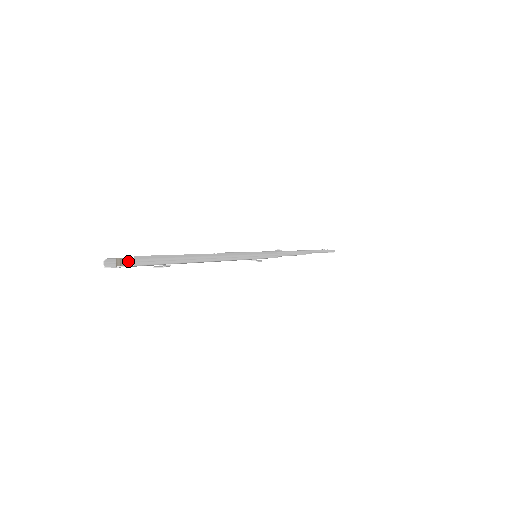
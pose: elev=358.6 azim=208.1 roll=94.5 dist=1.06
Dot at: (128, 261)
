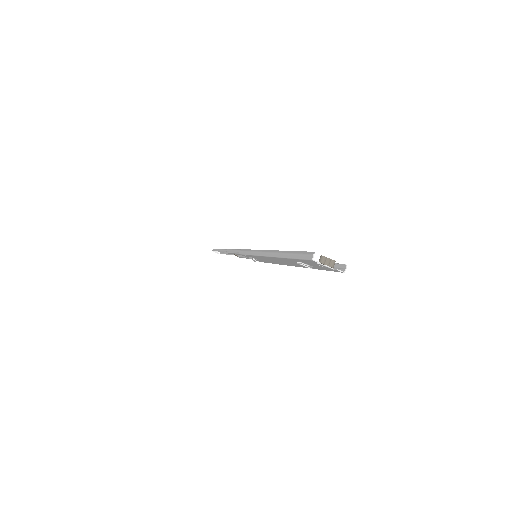
Dot at: occluded
